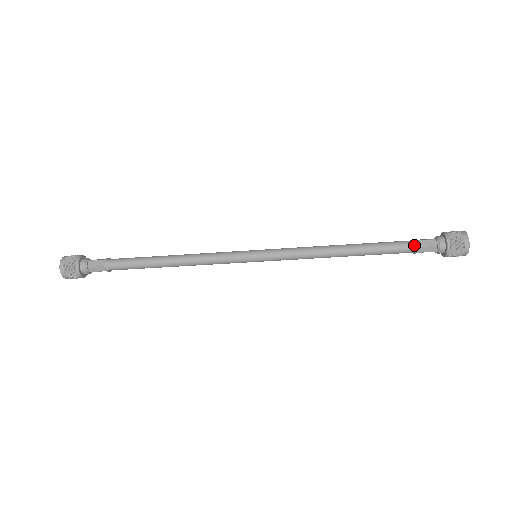
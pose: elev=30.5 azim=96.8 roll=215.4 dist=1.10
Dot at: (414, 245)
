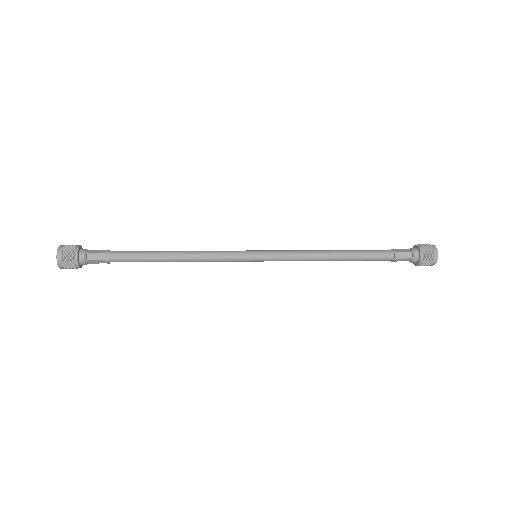
Dot at: (394, 250)
